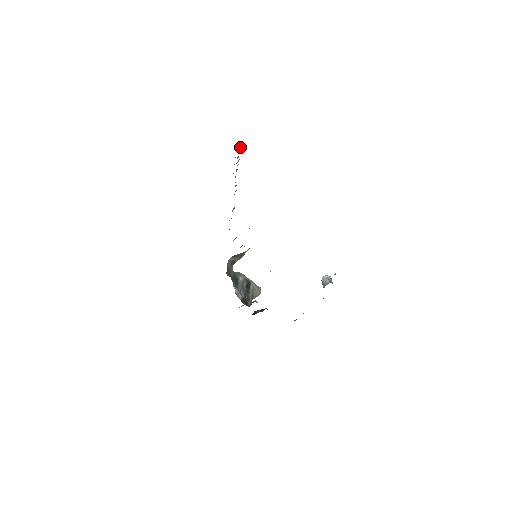
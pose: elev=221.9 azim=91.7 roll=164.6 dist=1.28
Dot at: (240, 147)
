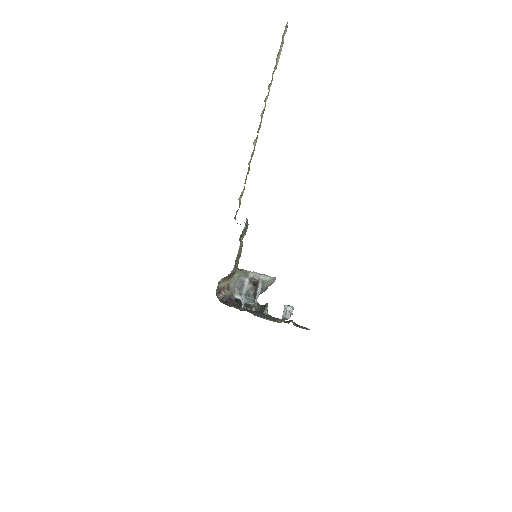
Dot at: occluded
